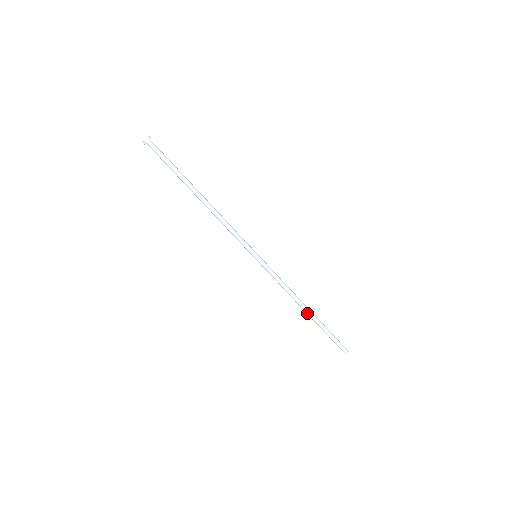
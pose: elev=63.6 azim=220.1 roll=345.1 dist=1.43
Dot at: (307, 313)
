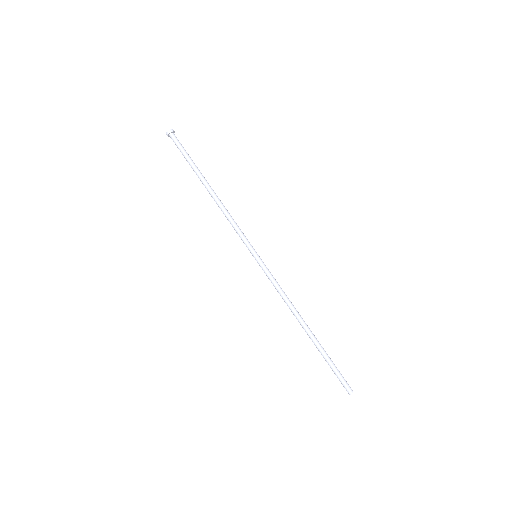
Dot at: (306, 331)
